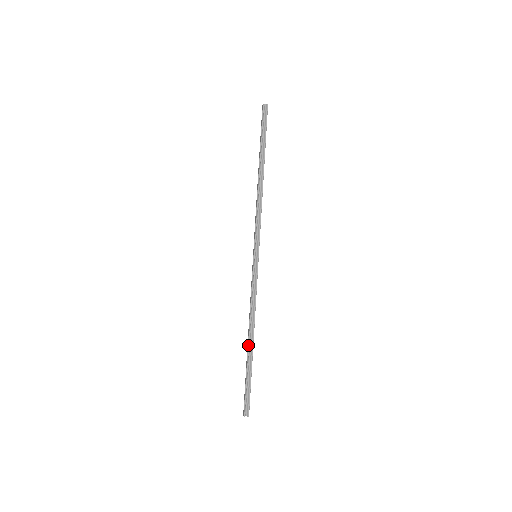
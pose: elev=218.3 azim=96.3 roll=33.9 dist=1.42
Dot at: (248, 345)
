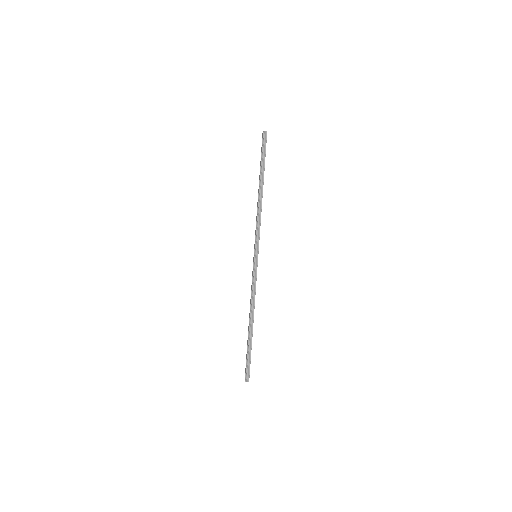
Dot at: (249, 327)
